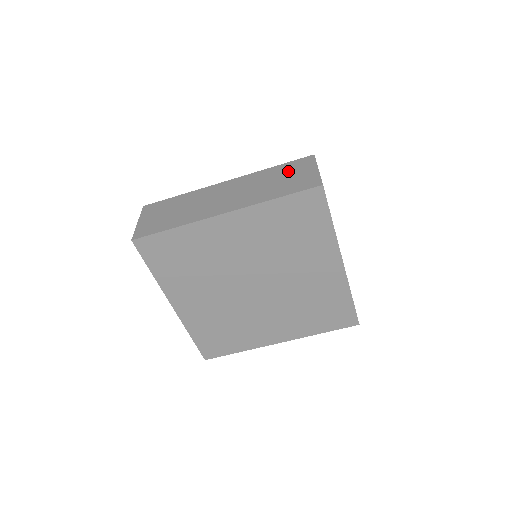
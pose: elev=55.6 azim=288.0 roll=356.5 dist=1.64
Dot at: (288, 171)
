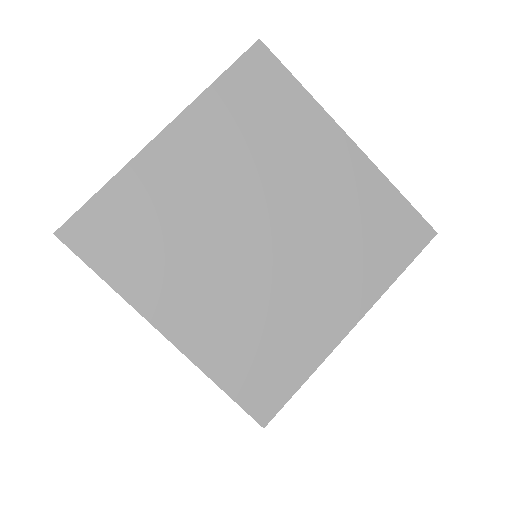
Dot at: occluded
